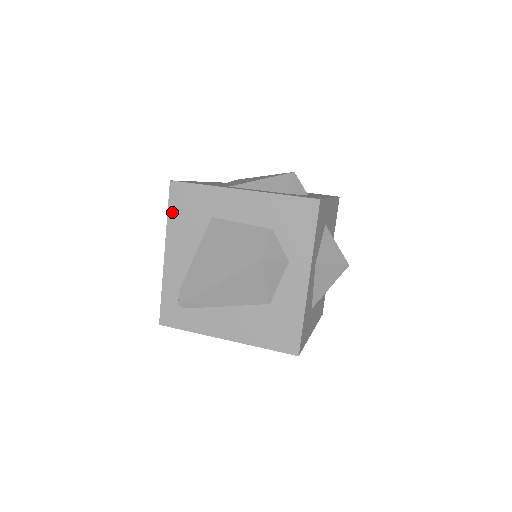
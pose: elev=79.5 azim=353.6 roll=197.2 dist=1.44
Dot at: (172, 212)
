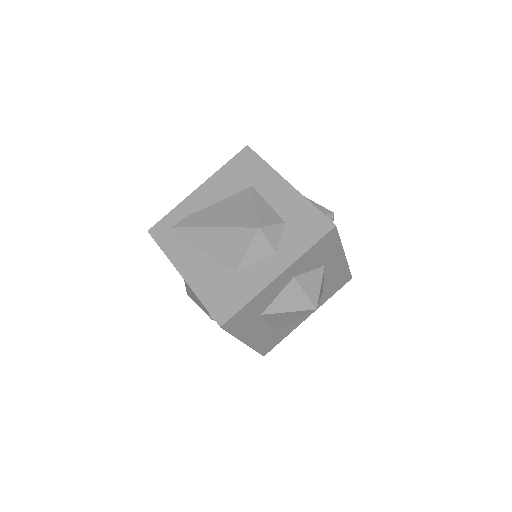
Dot at: (229, 165)
